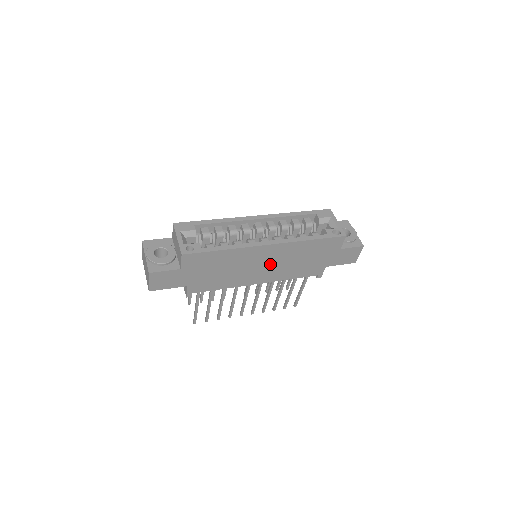
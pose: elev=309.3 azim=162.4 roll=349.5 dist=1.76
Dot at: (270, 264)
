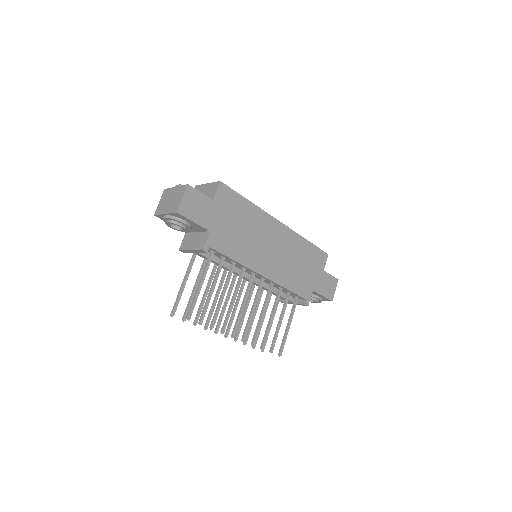
Dot at: (276, 251)
